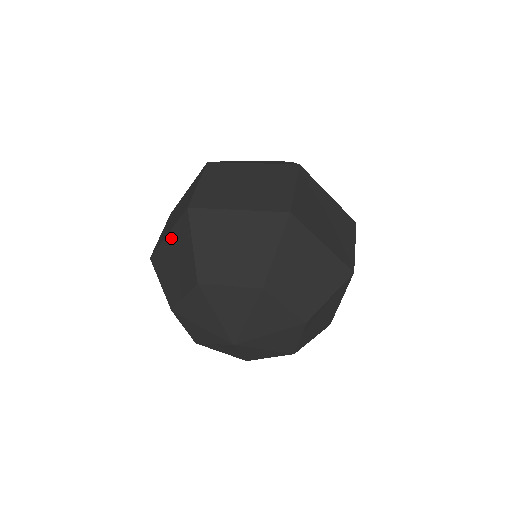
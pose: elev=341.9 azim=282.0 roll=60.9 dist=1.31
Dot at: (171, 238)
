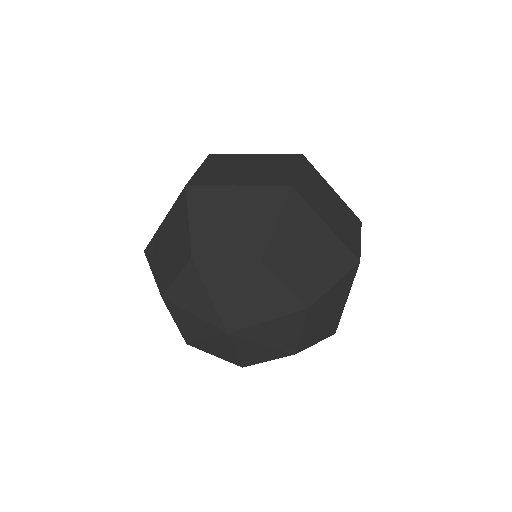
Dot at: (167, 222)
